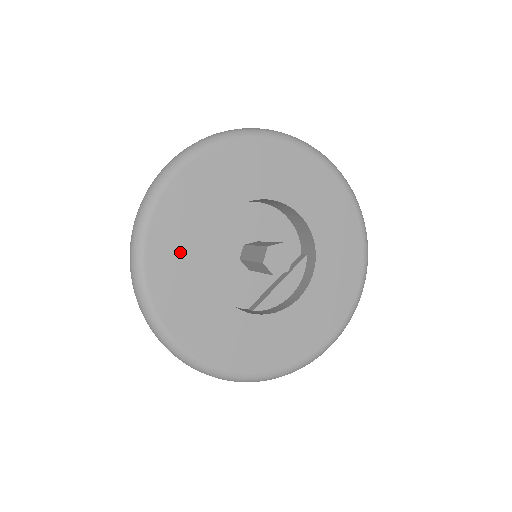
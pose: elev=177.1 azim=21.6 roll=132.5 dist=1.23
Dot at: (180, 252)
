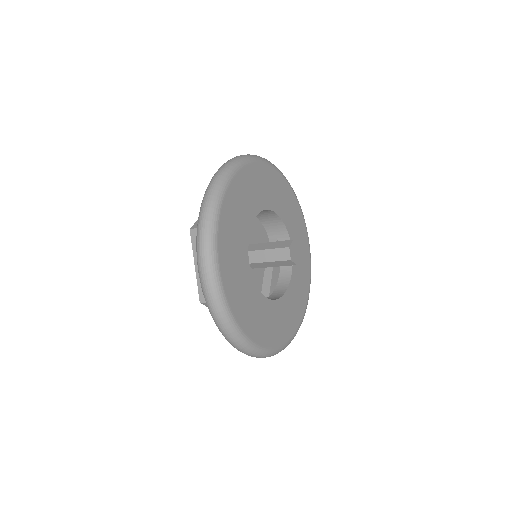
Dot at: (239, 280)
